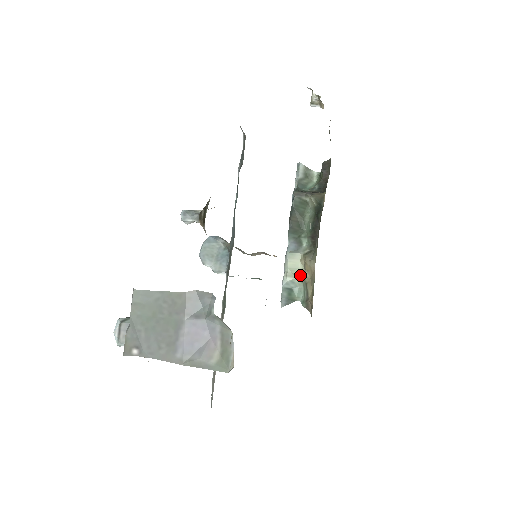
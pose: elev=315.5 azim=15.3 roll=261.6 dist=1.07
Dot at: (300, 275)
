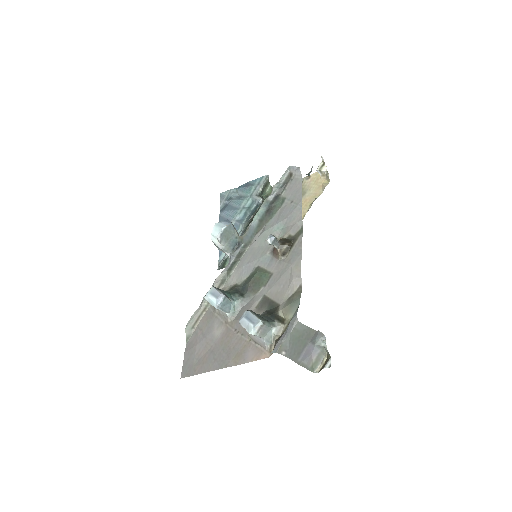
Dot at: occluded
